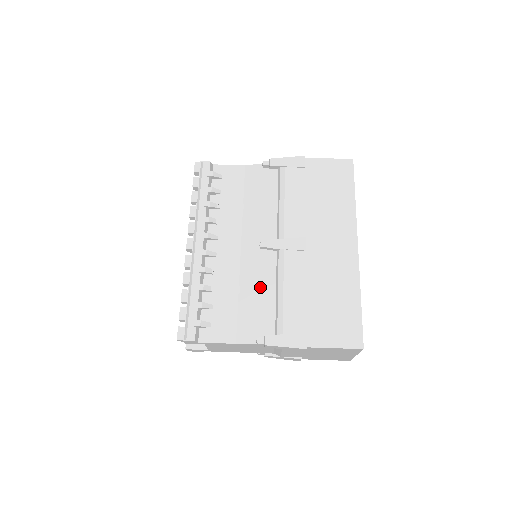
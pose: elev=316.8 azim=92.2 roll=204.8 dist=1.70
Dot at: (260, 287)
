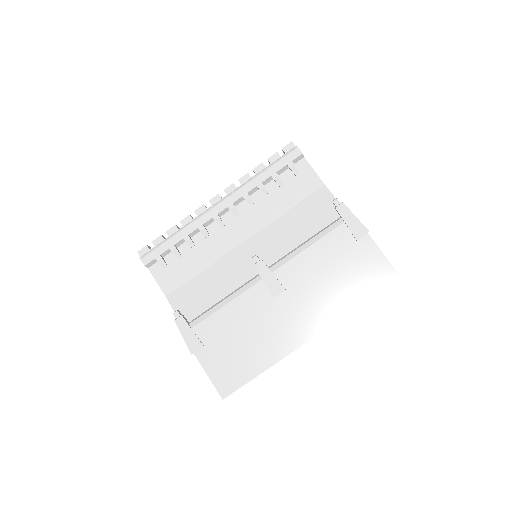
Dot at: (220, 283)
